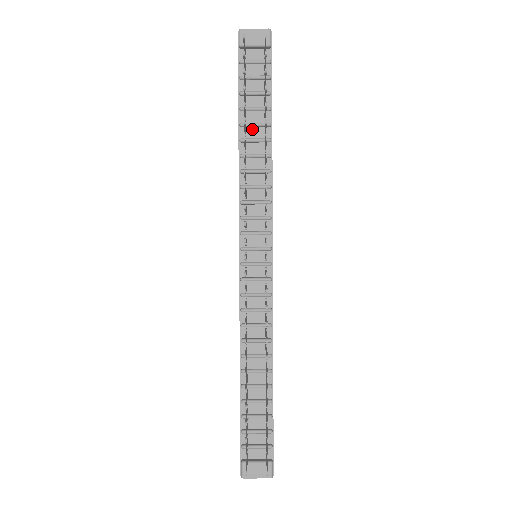
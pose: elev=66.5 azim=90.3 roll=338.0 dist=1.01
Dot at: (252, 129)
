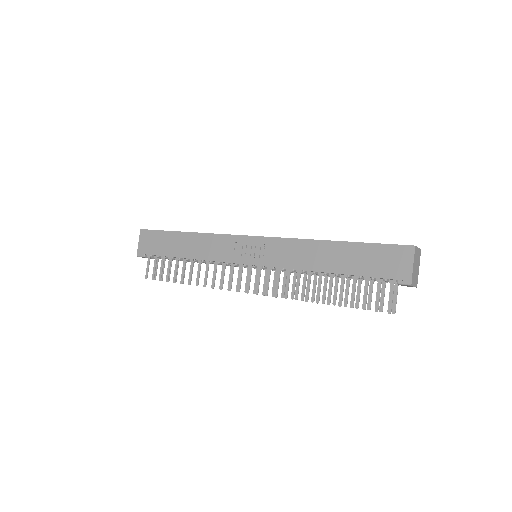
Dot at: occluded
